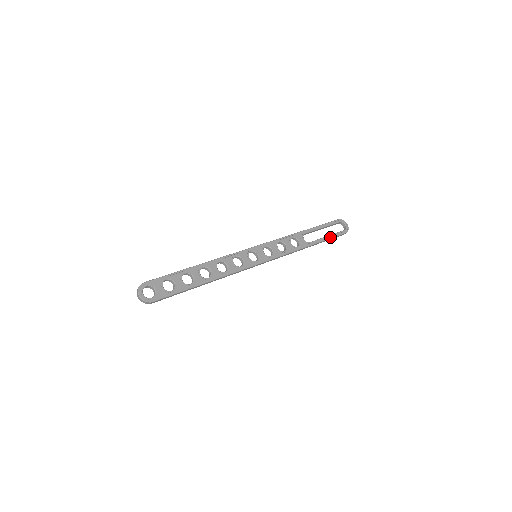
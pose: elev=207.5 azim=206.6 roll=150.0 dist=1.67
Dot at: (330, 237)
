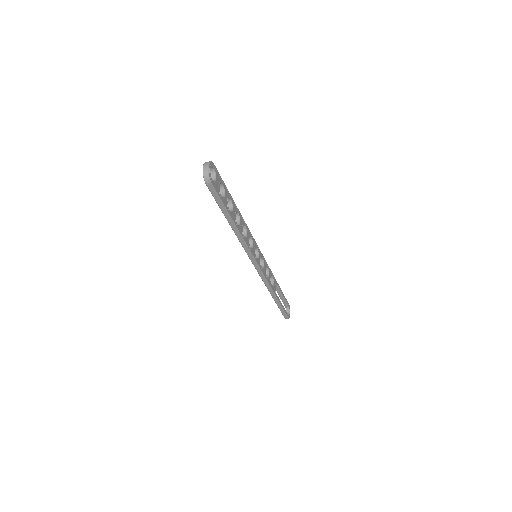
Dot at: (283, 307)
